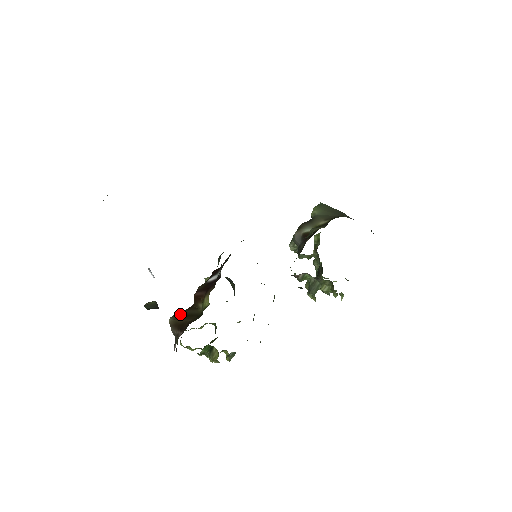
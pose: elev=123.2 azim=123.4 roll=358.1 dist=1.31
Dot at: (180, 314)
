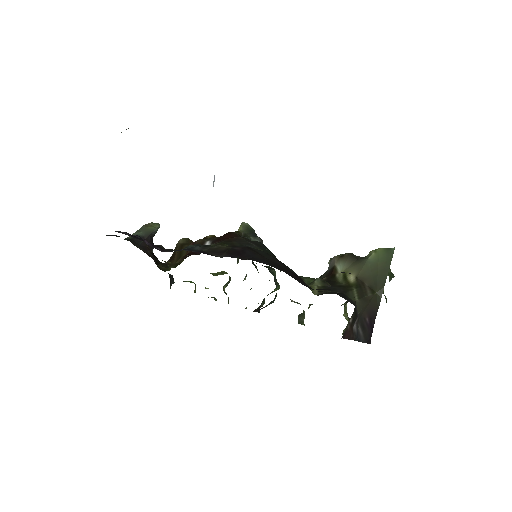
Dot at: (184, 244)
